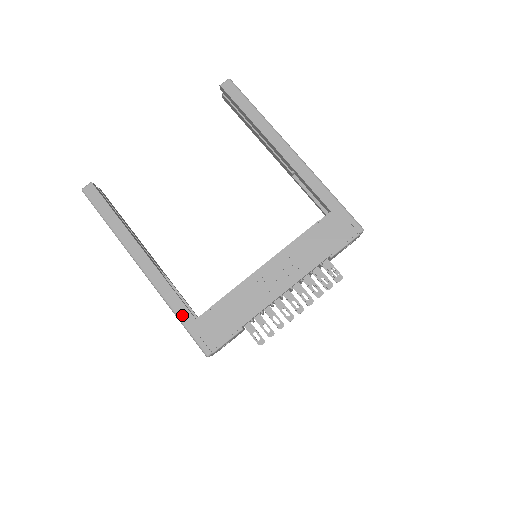
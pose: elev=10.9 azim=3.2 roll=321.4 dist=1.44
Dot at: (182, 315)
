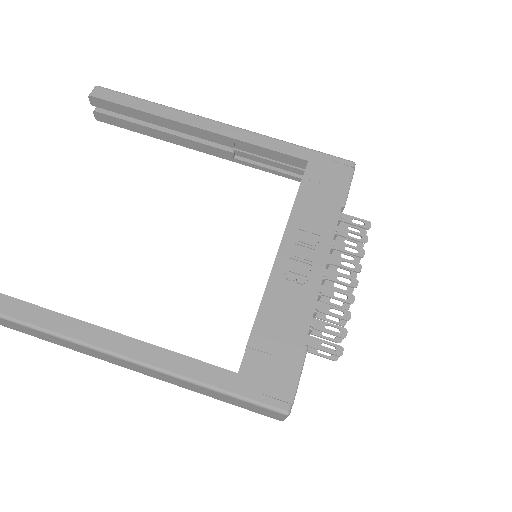
Dot at: (215, 380)
